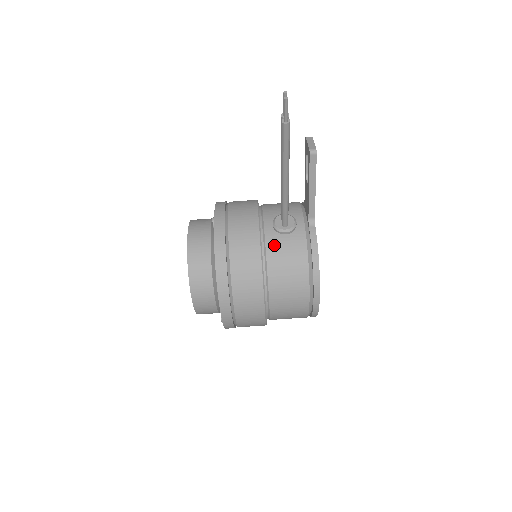
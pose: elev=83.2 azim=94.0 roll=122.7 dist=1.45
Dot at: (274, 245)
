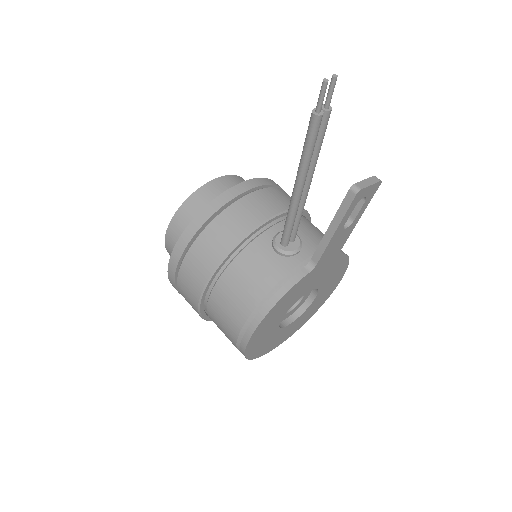
Dot at: (256, 251)
